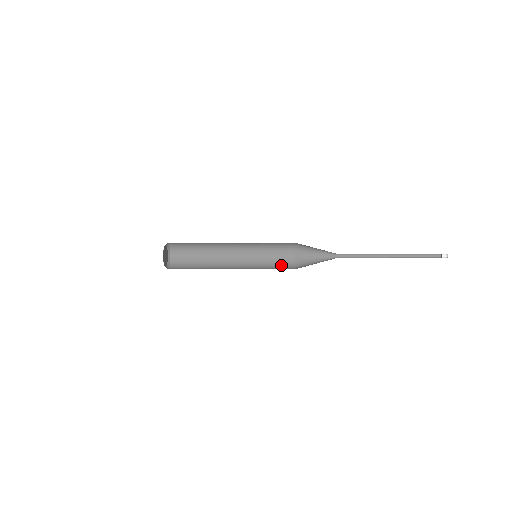
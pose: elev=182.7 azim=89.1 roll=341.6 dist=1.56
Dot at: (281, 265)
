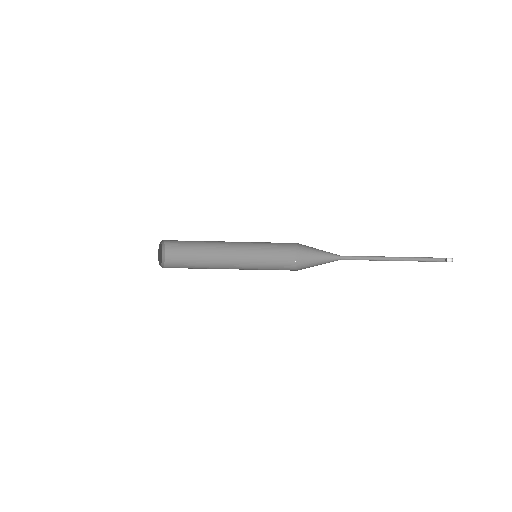
Dot at: occluded
